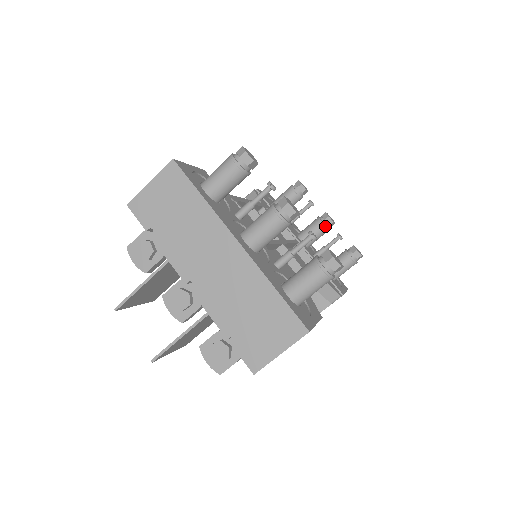
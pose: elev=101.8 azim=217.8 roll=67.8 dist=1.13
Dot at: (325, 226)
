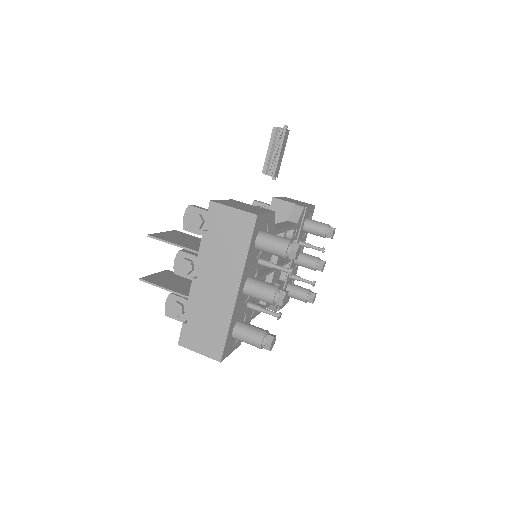
Dot at: (315, 268)
